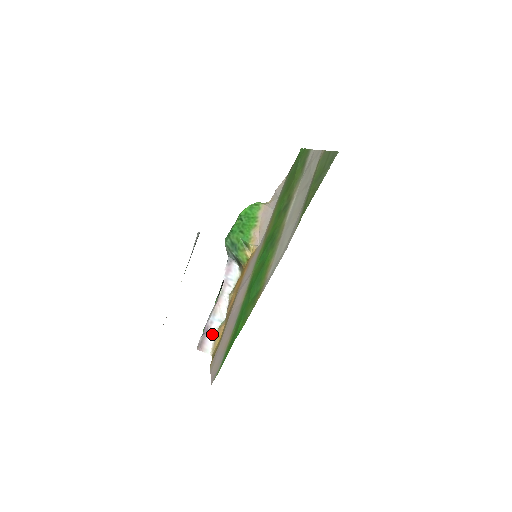
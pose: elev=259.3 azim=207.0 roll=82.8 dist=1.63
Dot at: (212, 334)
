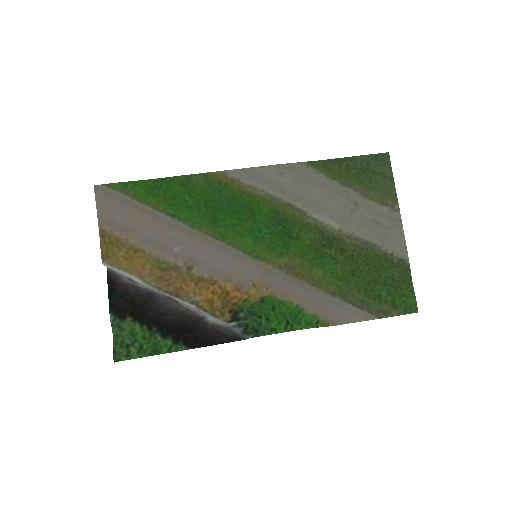
Dot at: (130, 277)
